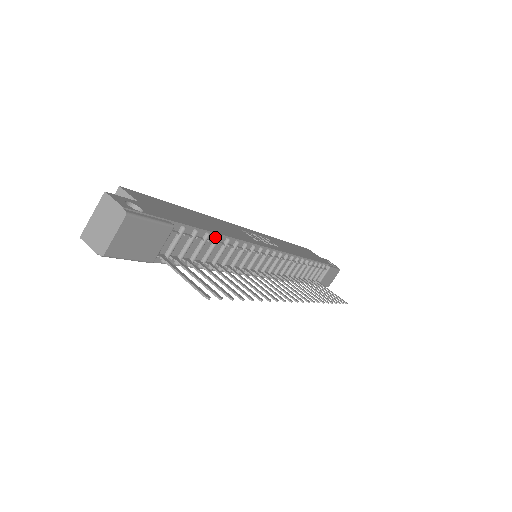
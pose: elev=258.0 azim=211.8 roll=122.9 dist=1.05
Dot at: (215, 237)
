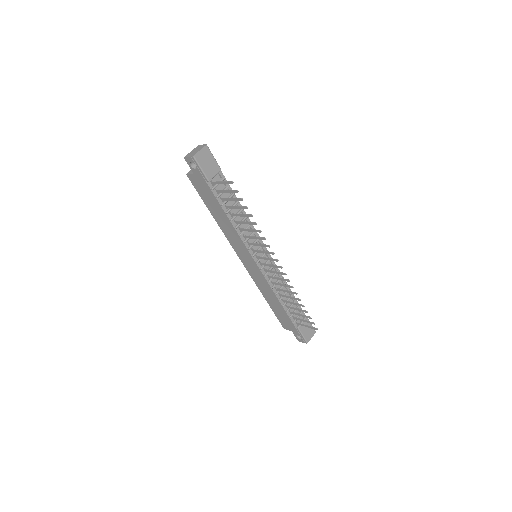
Dot at: (237, 201)
